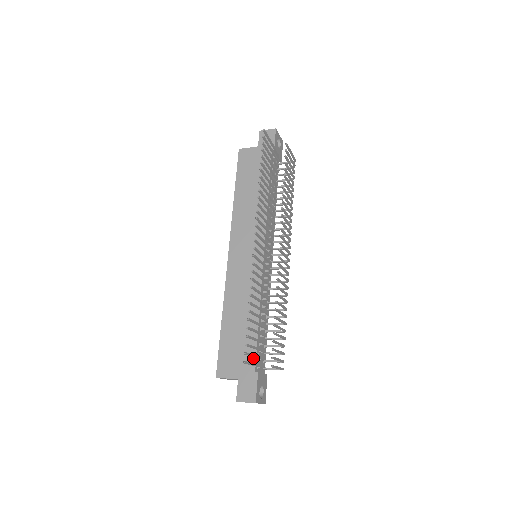
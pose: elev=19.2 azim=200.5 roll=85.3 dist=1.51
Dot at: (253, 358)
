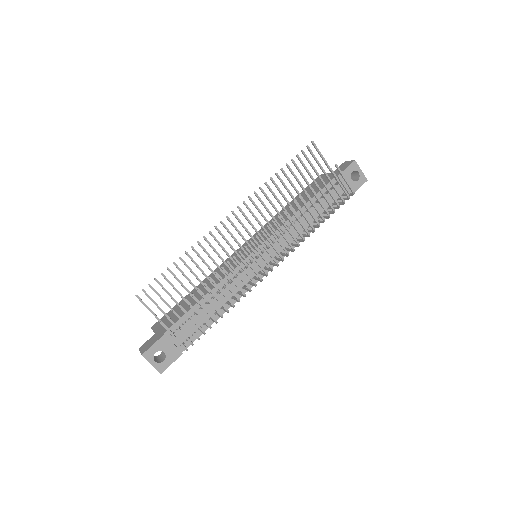
Dot at: occluded
